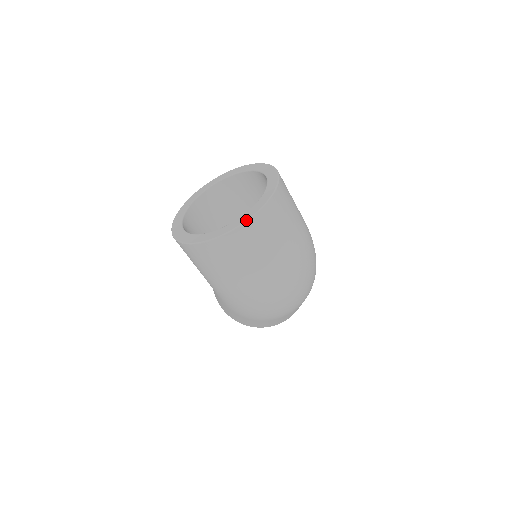
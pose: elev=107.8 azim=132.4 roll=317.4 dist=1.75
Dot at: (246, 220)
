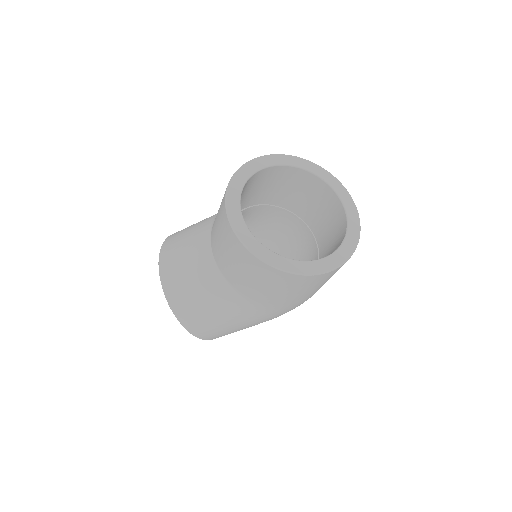
Dot at: (359, 218)
